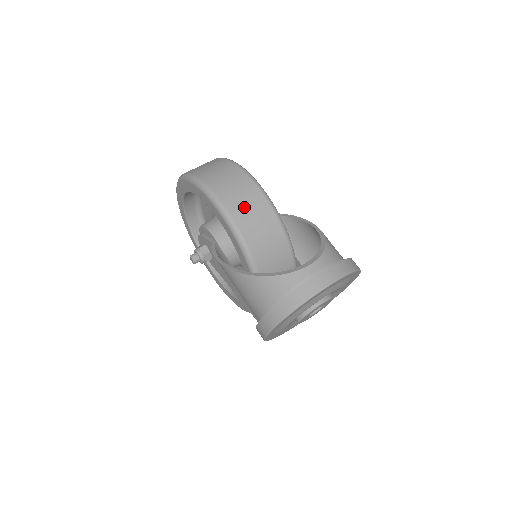
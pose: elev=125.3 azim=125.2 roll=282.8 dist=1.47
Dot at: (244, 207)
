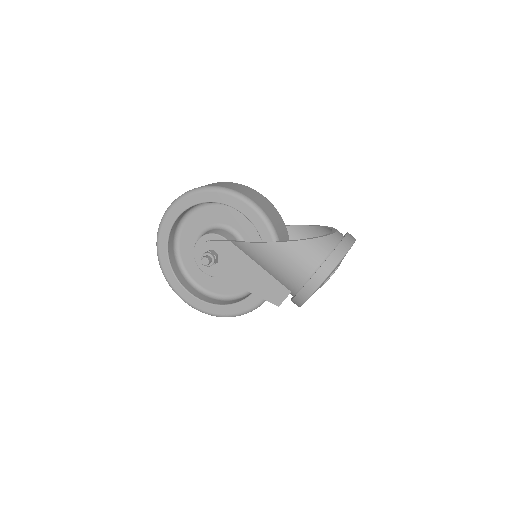
Dot at: (265, 205)
